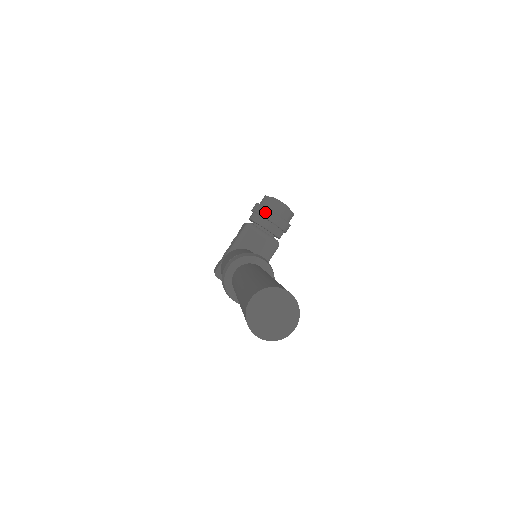
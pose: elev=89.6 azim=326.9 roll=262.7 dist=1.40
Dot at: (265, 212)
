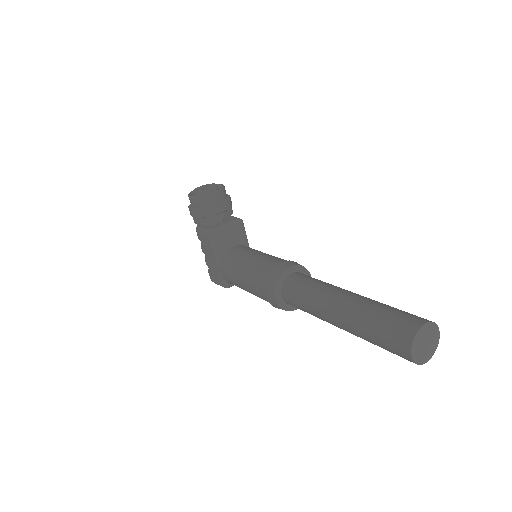
Dot at: (210, 211)
